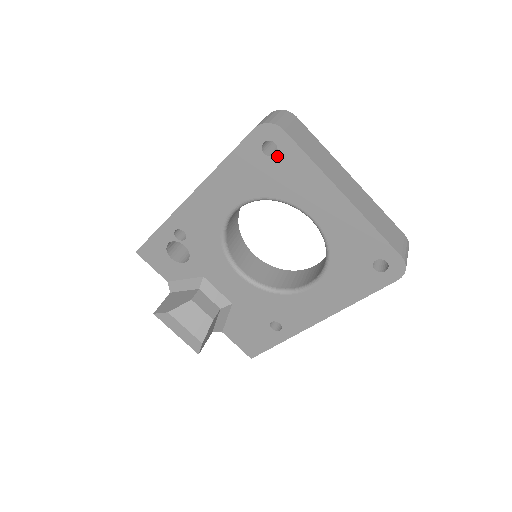
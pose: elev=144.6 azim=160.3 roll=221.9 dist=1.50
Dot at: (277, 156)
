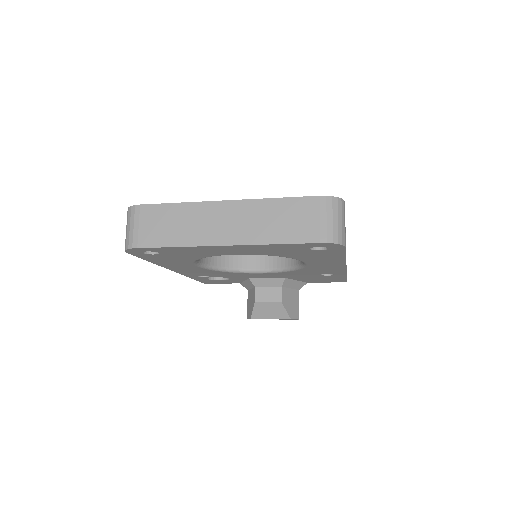
Dot at: (160, 253)
